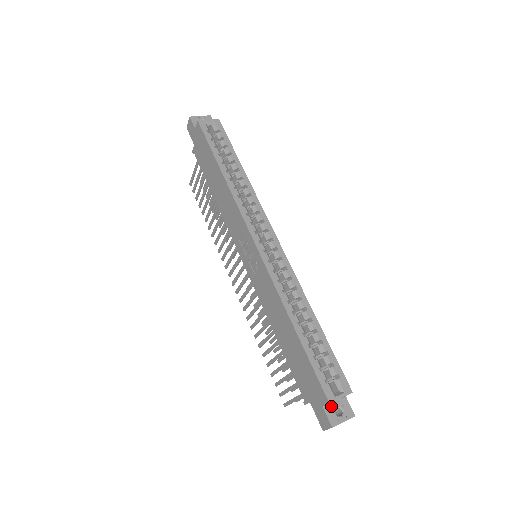
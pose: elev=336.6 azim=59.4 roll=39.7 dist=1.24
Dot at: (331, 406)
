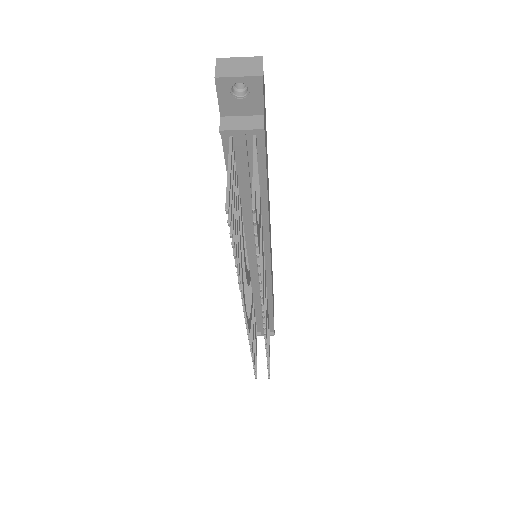
Dot at: occluded
